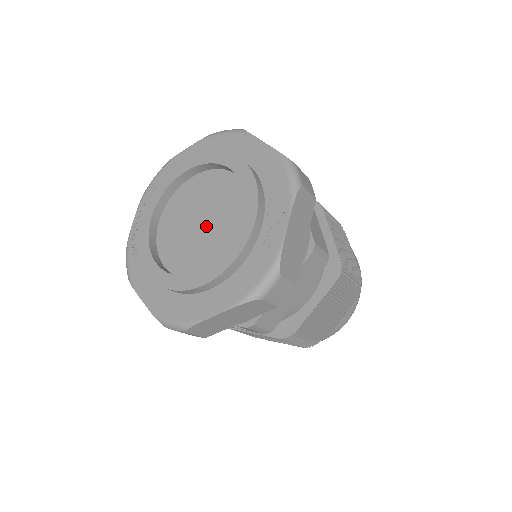
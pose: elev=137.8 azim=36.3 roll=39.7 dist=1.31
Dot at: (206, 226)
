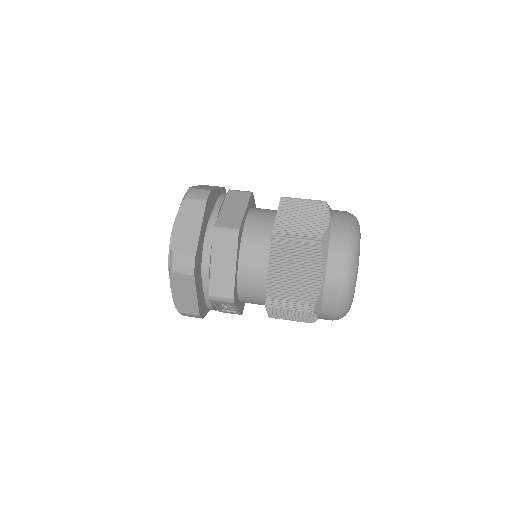
Dot at: occluded
